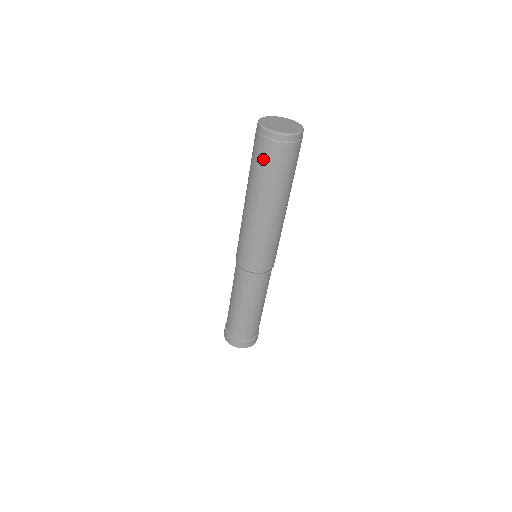
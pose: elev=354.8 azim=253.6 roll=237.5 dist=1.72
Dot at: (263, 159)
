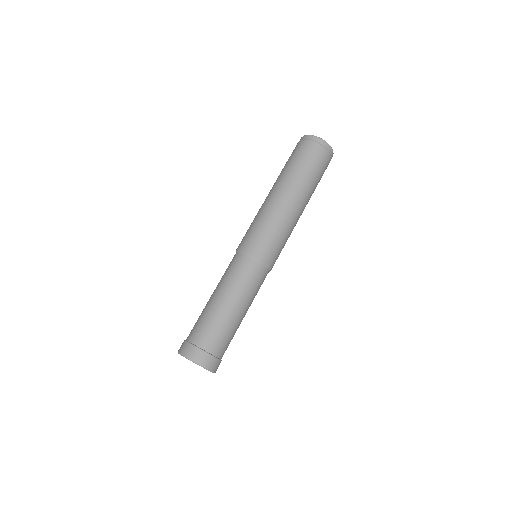
Dot at: (315, 160)
